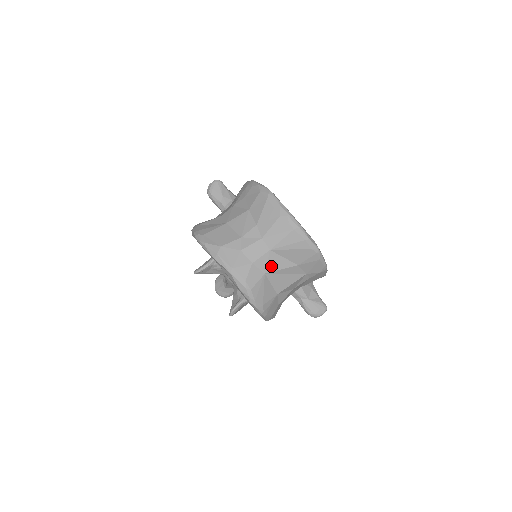
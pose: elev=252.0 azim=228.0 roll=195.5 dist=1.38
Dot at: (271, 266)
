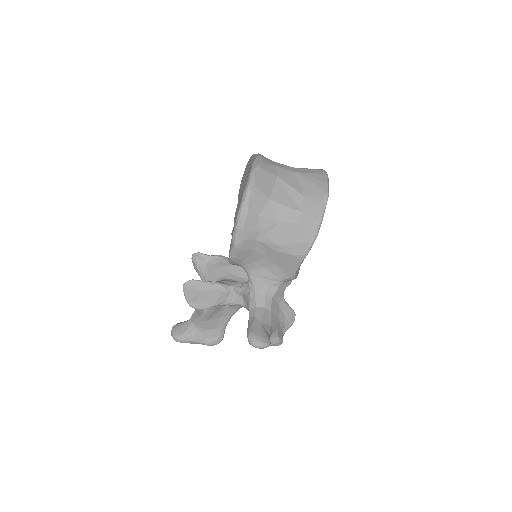
Dot at: (286, 178)
